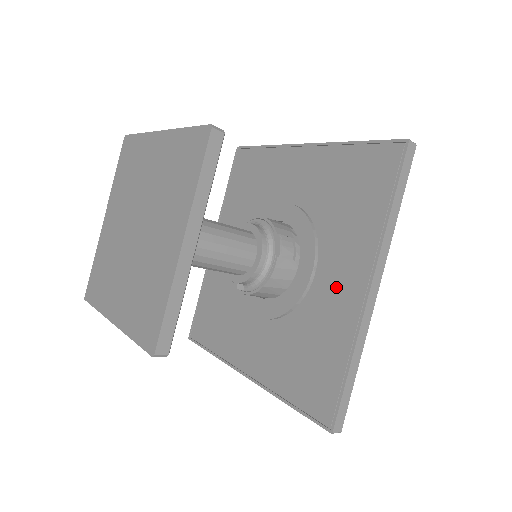
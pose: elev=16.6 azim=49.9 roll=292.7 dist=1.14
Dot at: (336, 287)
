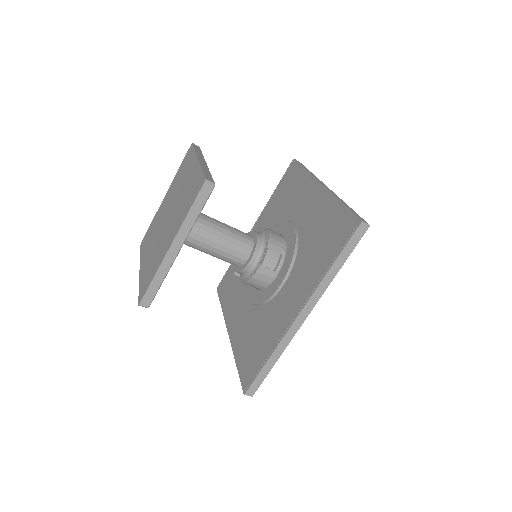
Dot at: (286, 303)
